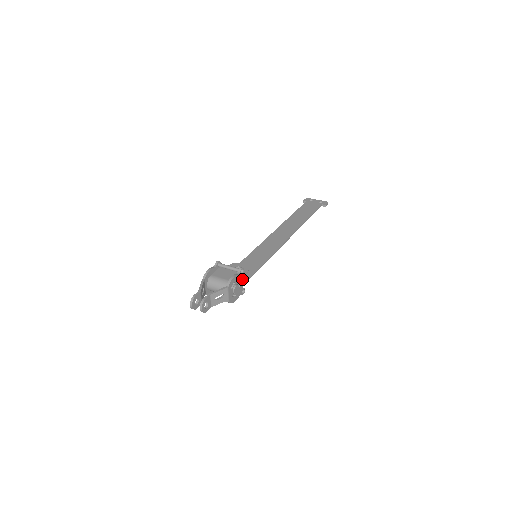
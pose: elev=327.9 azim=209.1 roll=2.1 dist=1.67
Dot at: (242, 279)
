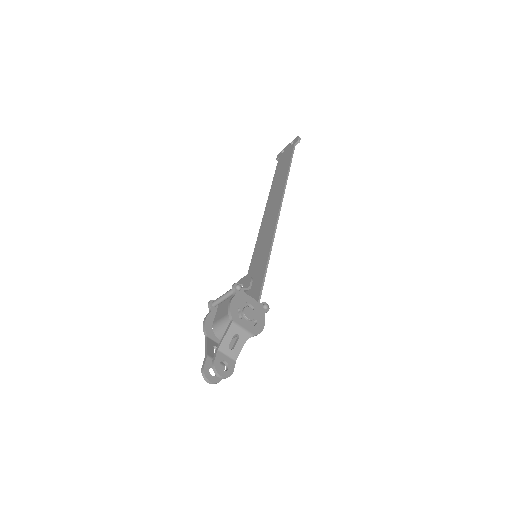
Dot at: (248, 296)
